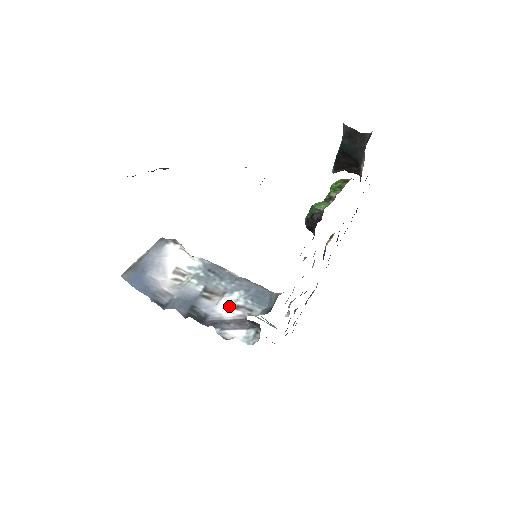
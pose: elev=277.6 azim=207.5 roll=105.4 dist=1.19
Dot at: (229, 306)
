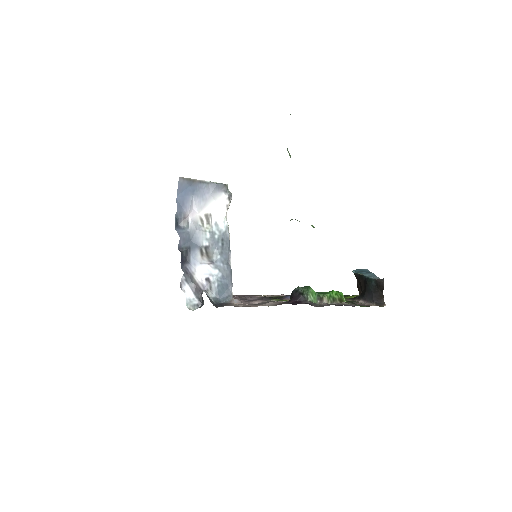
Dot at: (205, 273)
